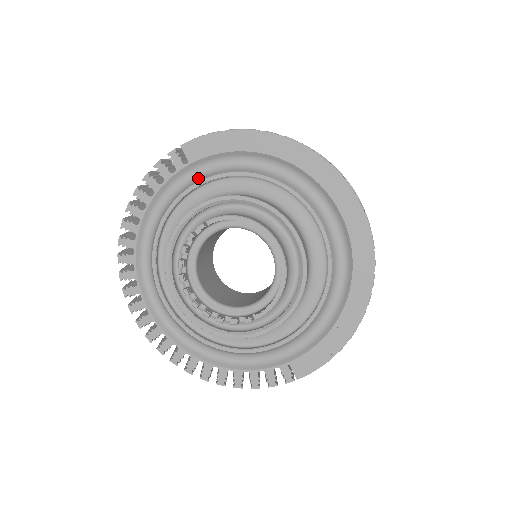
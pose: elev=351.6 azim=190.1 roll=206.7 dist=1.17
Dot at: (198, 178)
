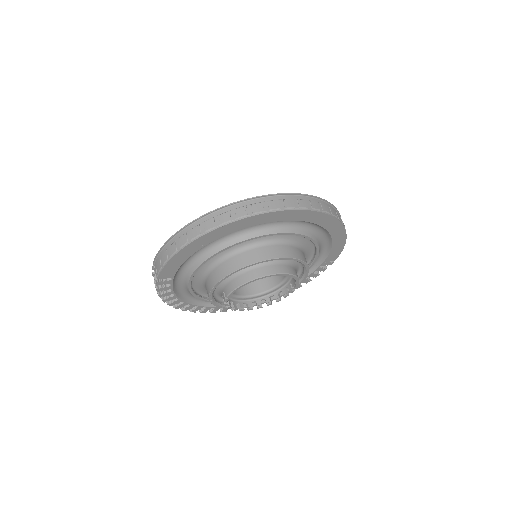
Dot at: (186, 275)
